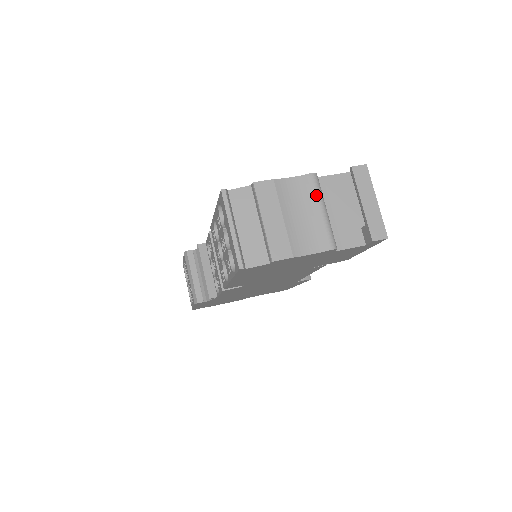
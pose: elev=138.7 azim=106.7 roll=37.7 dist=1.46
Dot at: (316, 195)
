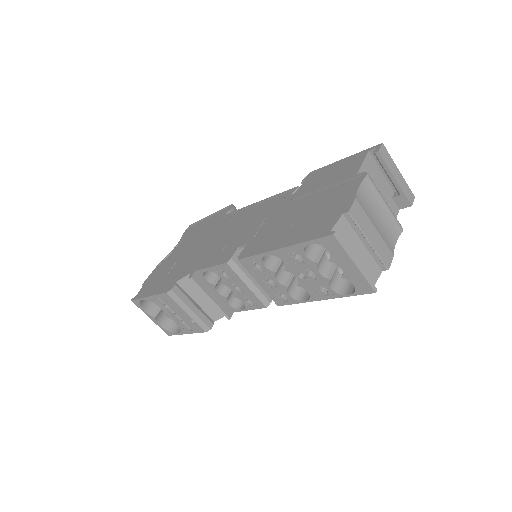
Dot at: (378, 192)
